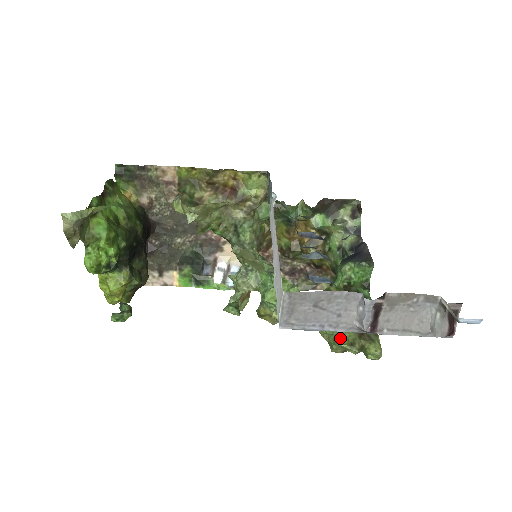
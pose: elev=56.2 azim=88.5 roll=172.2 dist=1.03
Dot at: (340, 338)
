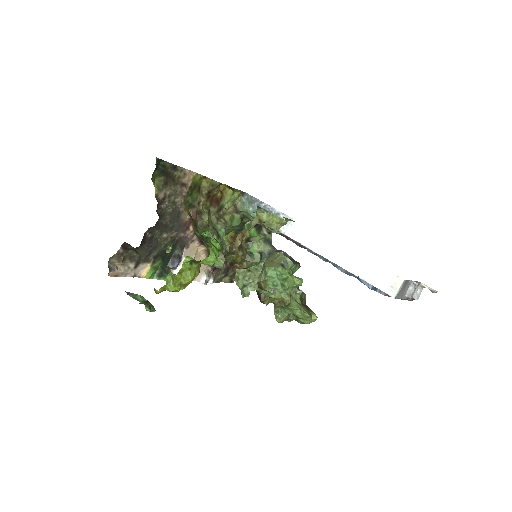
Dot at: (304, 311)
